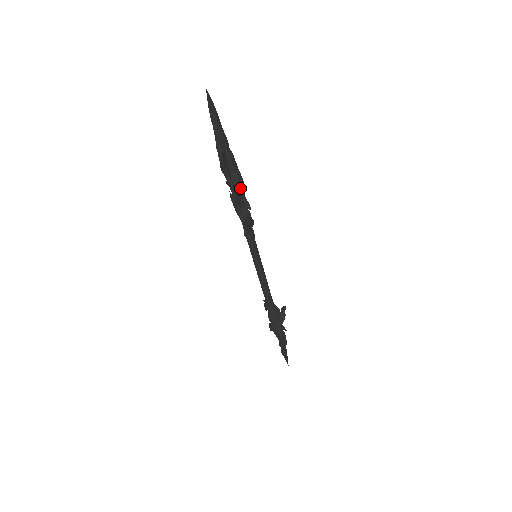
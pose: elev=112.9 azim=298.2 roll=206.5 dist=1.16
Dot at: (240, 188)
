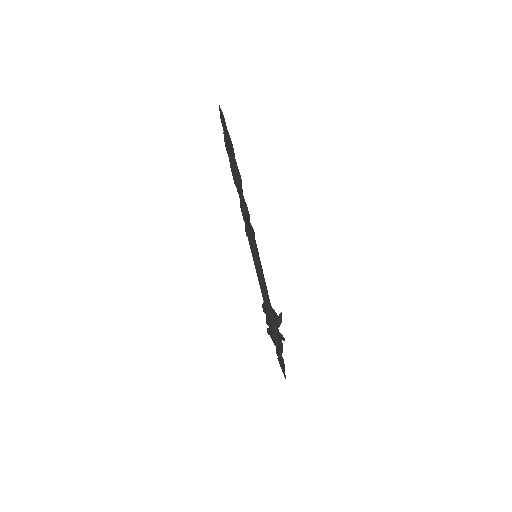
Dot at: (238, 187)
